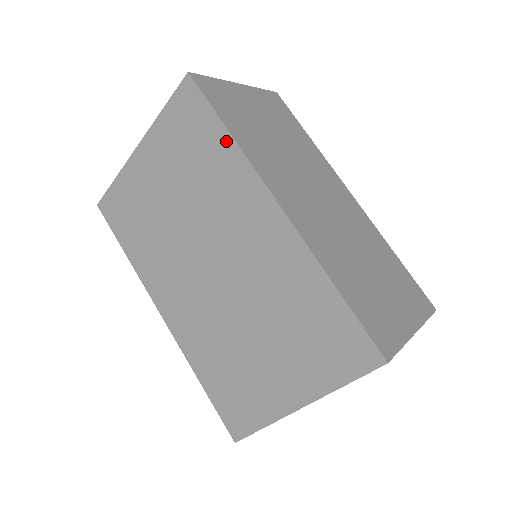
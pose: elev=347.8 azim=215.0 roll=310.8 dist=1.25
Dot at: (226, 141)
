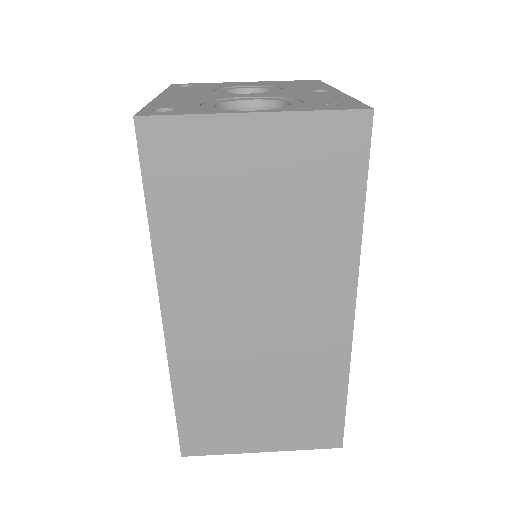
Dot at: occluded
